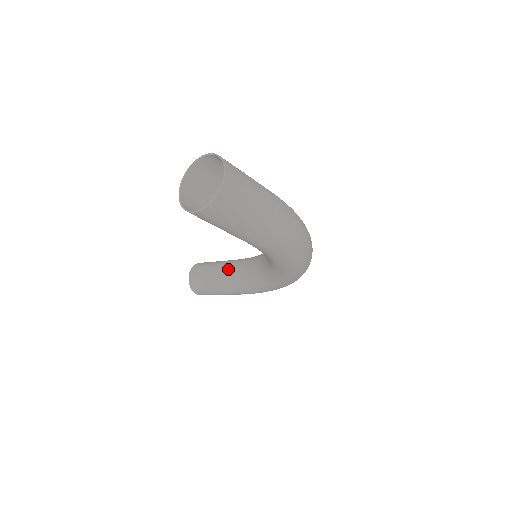
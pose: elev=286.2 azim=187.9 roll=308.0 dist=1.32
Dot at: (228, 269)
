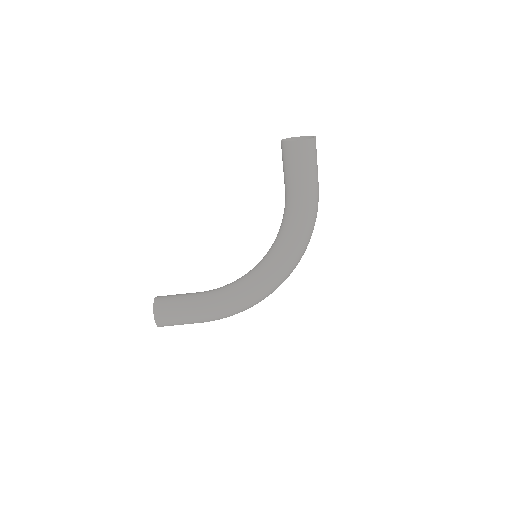
Dot at: (203, 292)
